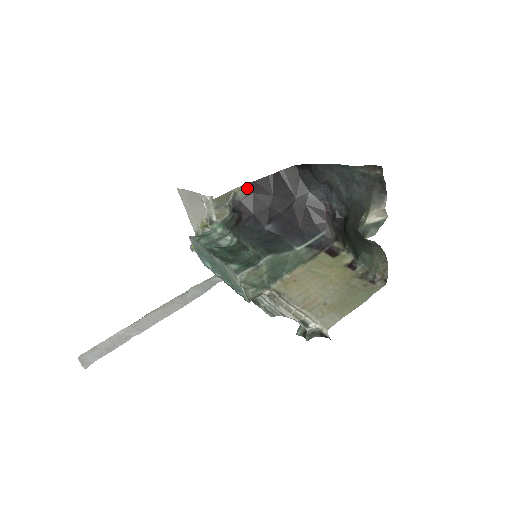
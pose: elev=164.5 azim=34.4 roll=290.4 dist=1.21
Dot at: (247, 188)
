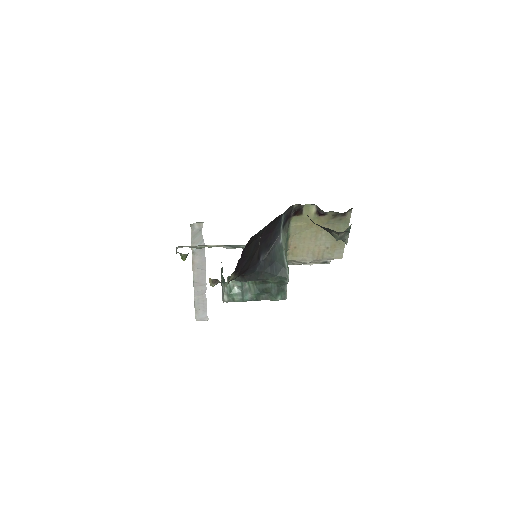
Dot at: (234, 274)
